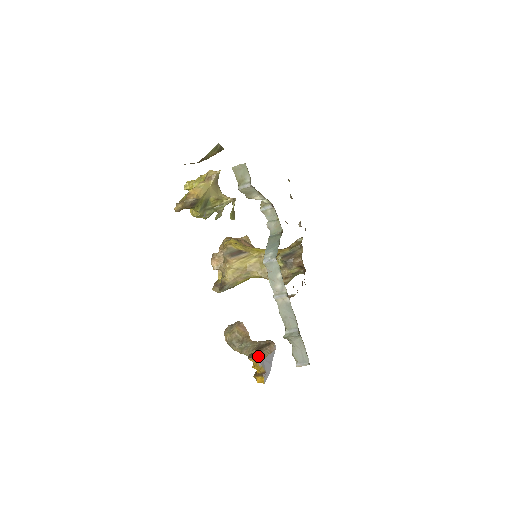
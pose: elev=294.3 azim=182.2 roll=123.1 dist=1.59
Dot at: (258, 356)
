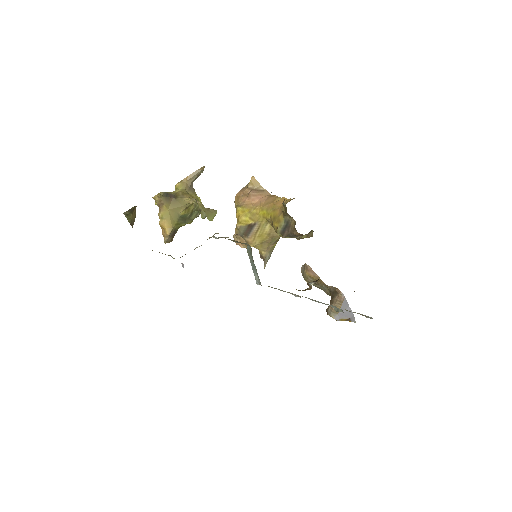
Dot at: (332, 313)
